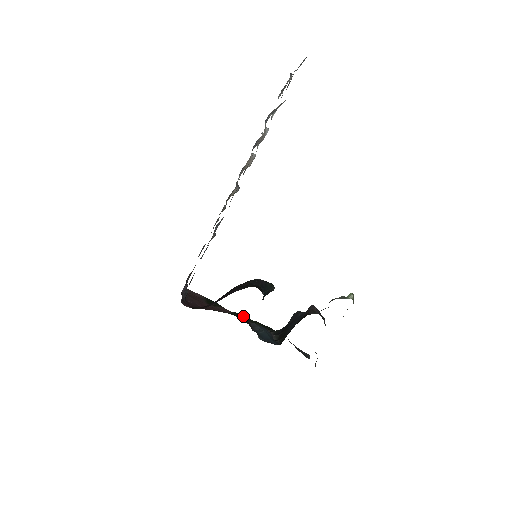
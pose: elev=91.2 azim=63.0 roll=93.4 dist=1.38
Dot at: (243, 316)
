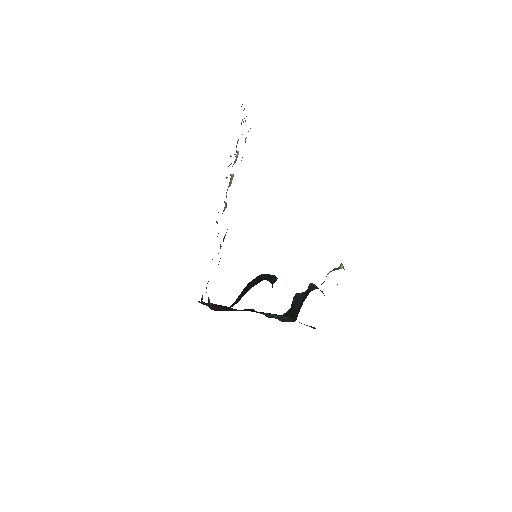
Dot at: (253, 310)
